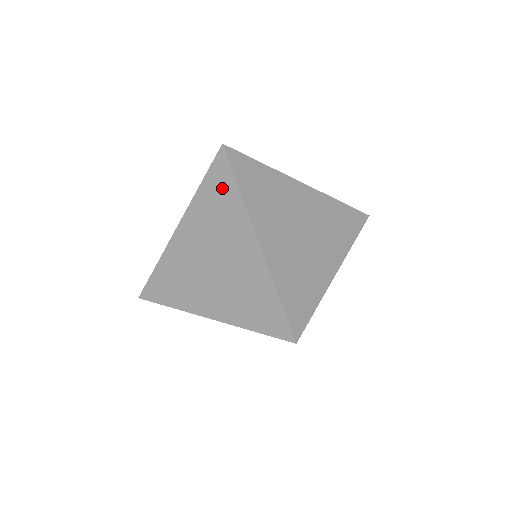
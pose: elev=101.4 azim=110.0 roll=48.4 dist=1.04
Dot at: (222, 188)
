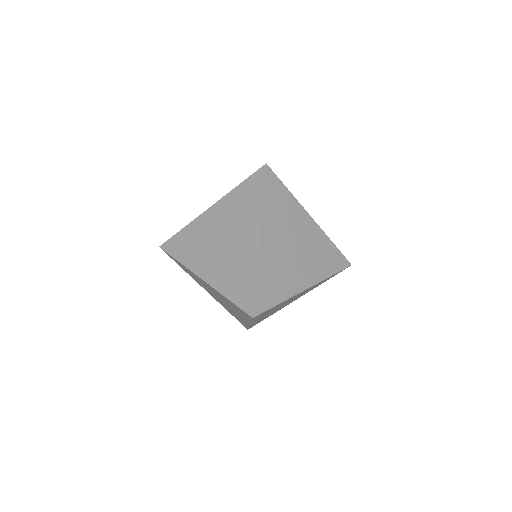
Dot at: (252, 193)
